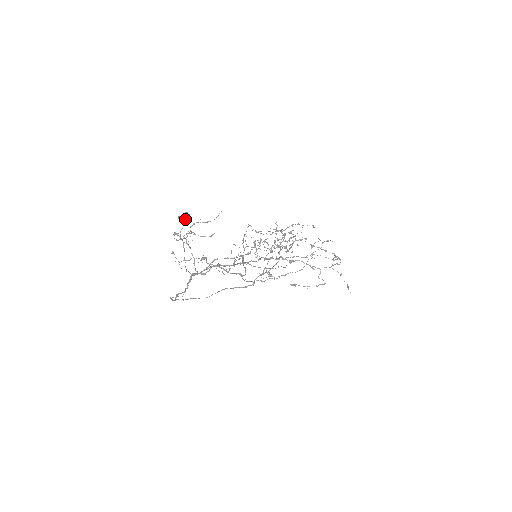
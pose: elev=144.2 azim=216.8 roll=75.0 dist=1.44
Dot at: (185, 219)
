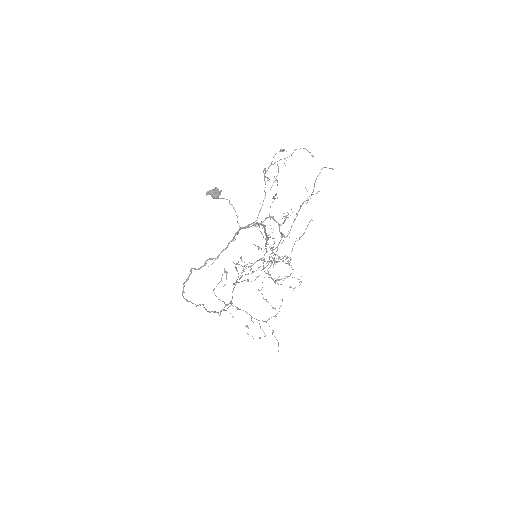
Dot at: (221, 190)
